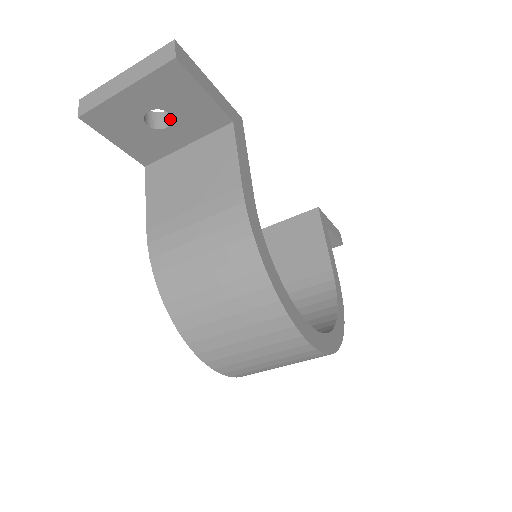
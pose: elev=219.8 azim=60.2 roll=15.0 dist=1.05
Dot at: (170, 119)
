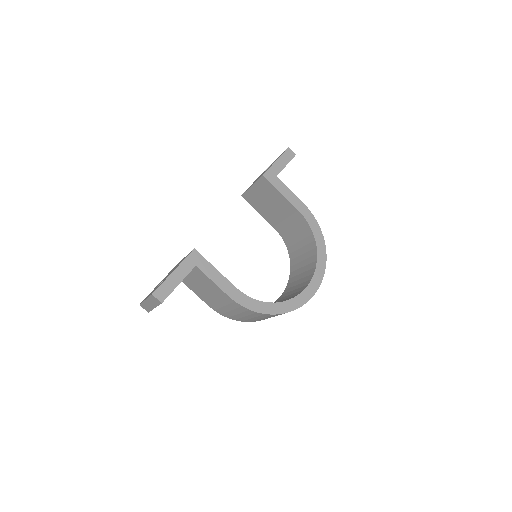
Dot at: occluded
